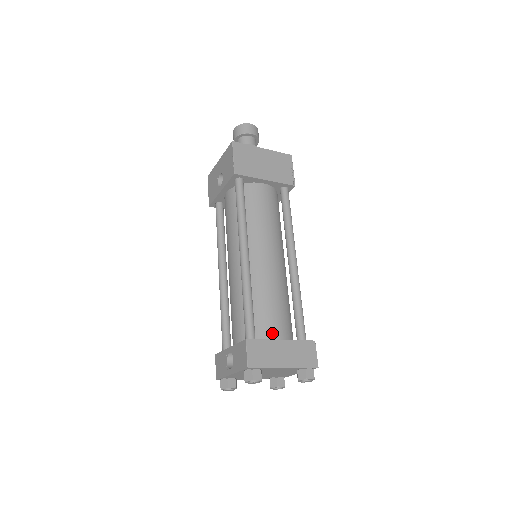
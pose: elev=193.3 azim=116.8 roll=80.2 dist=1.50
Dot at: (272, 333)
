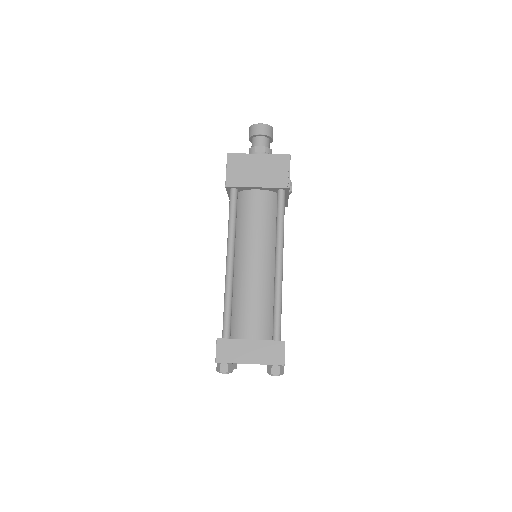
Dot at: (246, 332)
